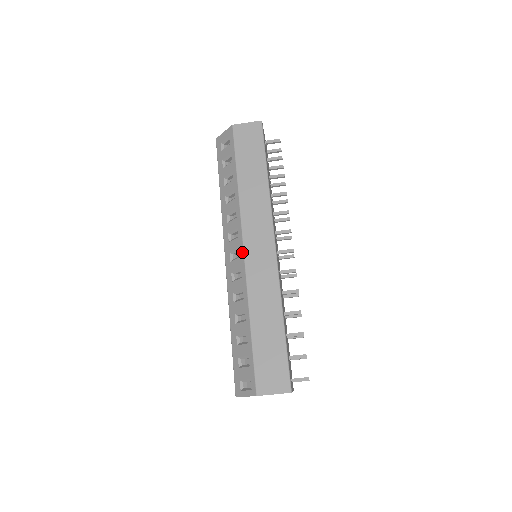
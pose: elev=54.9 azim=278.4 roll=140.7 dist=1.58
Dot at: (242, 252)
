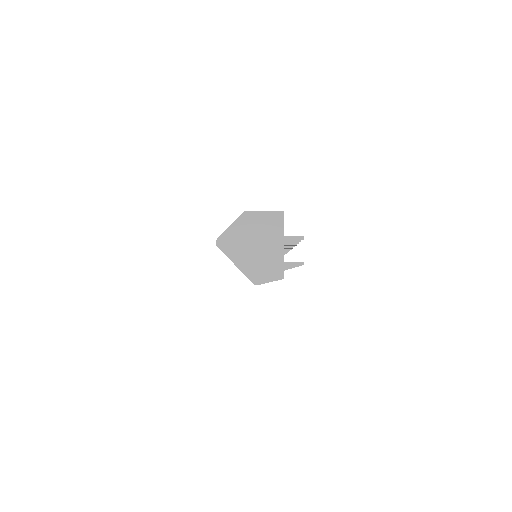
Dot at: occluded
